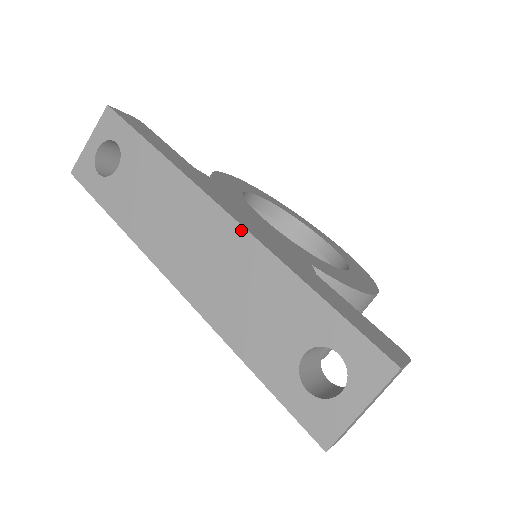
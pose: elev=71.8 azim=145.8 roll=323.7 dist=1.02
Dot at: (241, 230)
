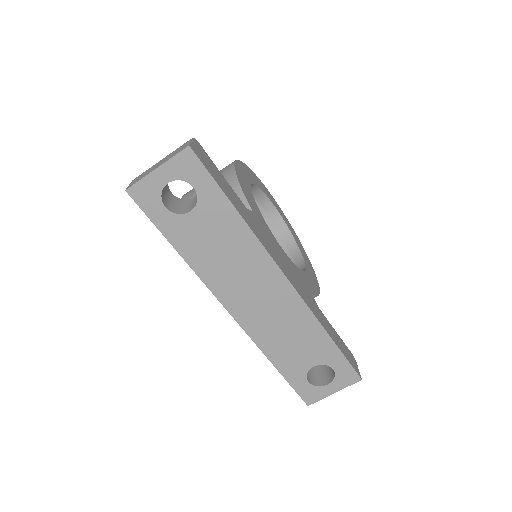
Dot at: (297, 296)
